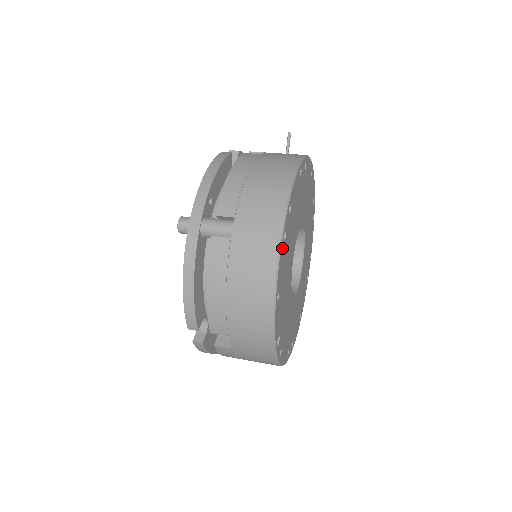
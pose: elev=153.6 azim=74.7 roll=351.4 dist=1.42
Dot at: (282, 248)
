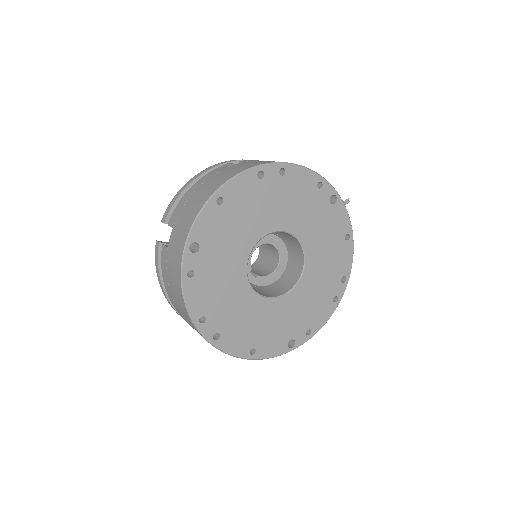
Dot at: (251, 175)
